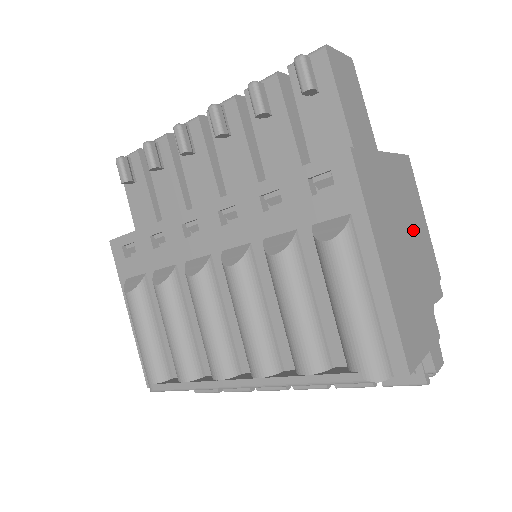
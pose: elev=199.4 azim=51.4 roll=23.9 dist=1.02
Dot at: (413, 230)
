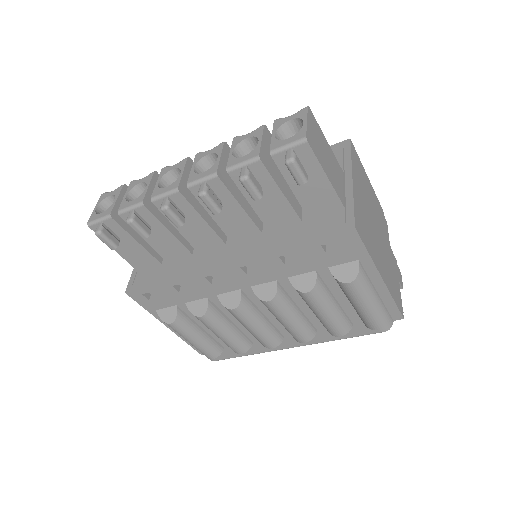
Dot at: (372, 208)
